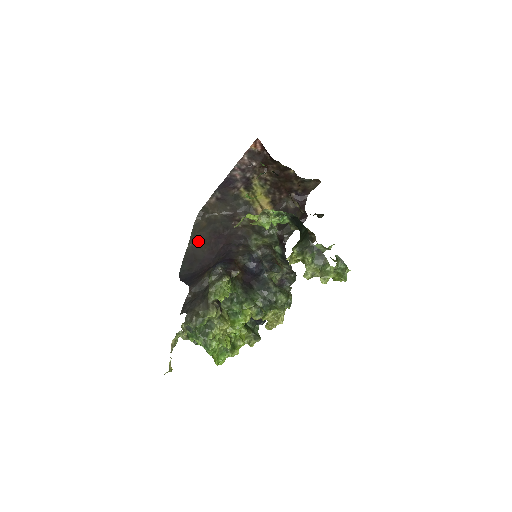
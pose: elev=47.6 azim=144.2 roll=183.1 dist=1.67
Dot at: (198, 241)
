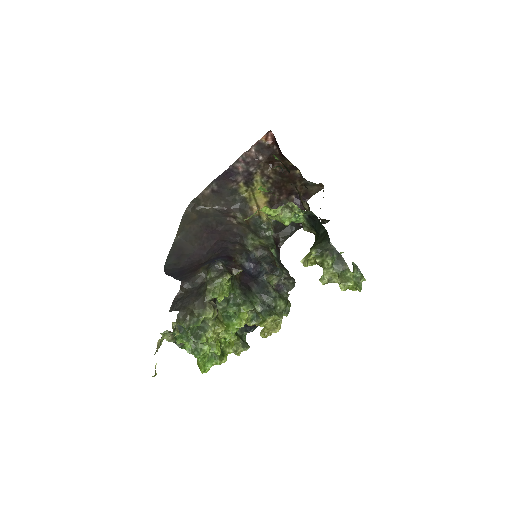
Dot at: (187, 234)
